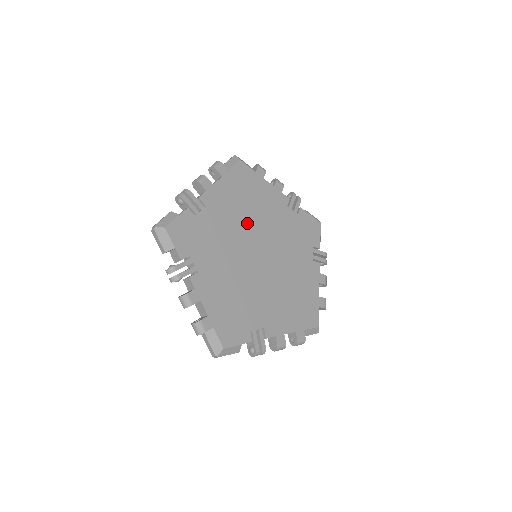
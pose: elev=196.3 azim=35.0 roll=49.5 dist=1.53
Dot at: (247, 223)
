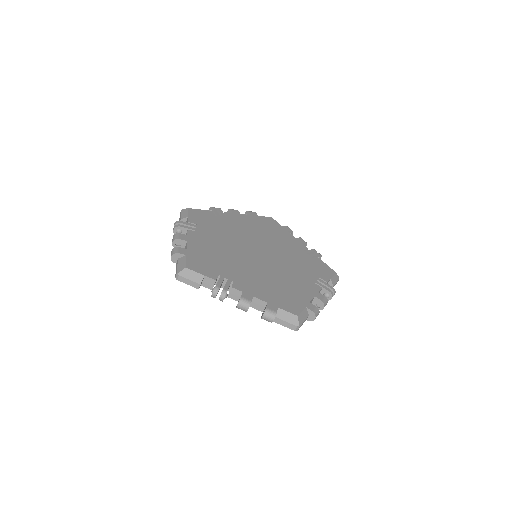
Dot at: (258, 238)
